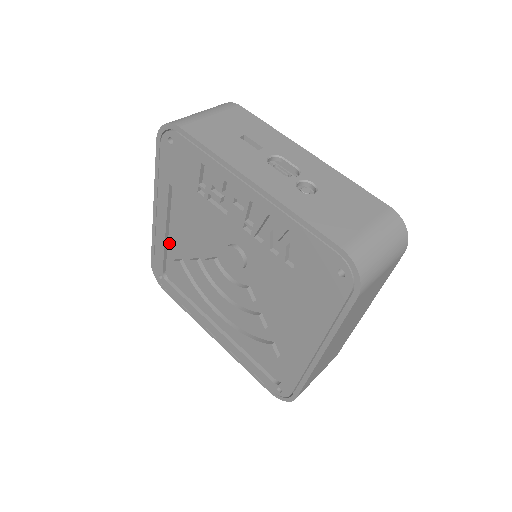
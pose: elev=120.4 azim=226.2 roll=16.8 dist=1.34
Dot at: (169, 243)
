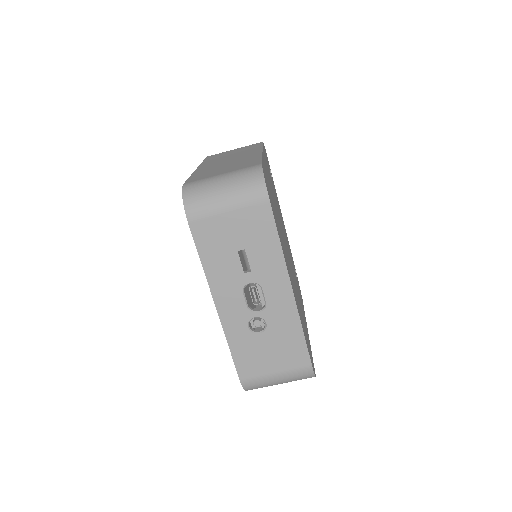
Dot at: occluded
